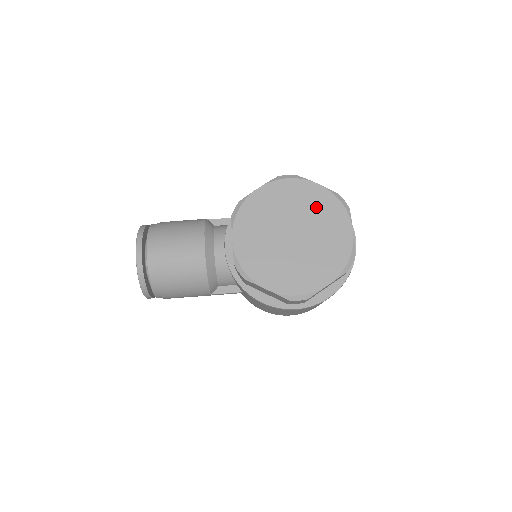
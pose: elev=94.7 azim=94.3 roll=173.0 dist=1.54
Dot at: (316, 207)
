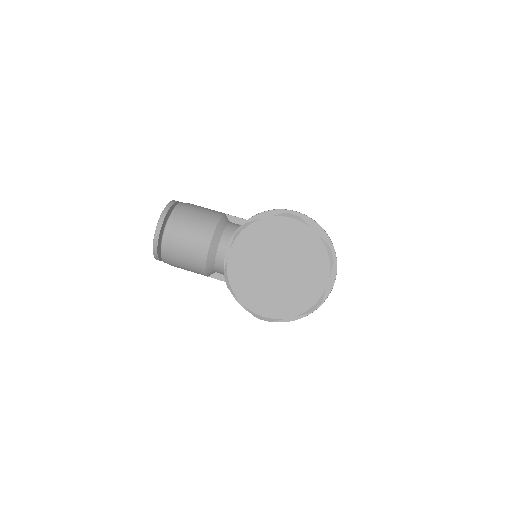
Dot at: (306, 252)
